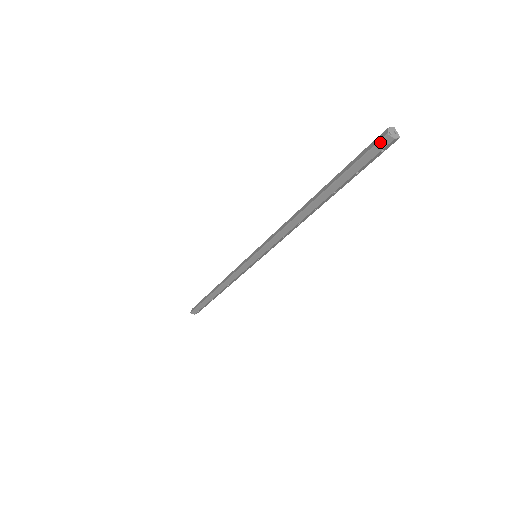
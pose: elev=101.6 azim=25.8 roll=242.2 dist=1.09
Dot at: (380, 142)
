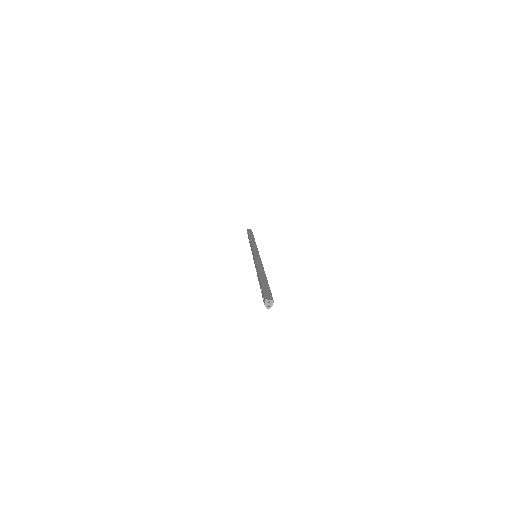
Dot at: (268, 306)
